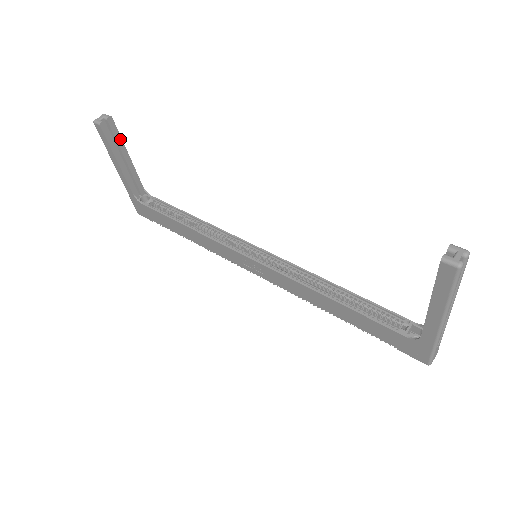
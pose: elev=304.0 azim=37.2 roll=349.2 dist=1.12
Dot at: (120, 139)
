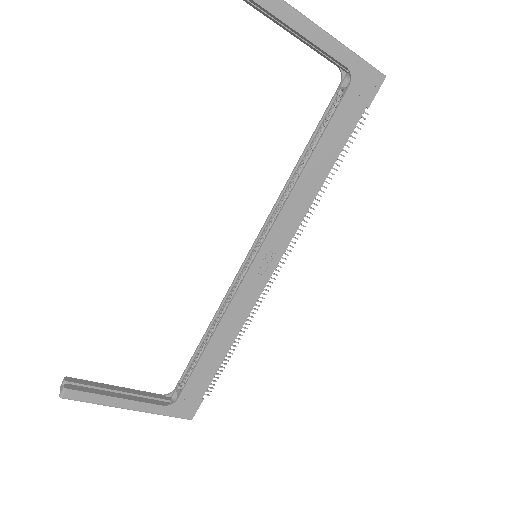
Dot at: (95, 384)
